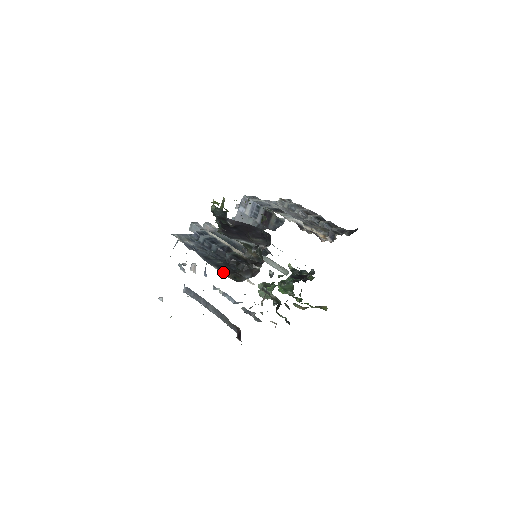
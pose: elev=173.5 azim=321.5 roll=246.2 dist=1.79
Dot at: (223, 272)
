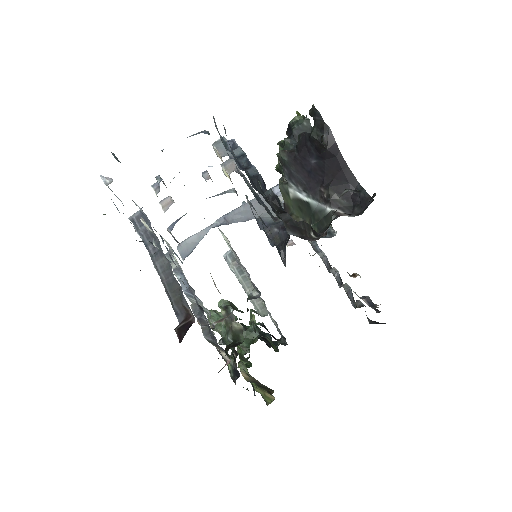
Dot at: occluded
